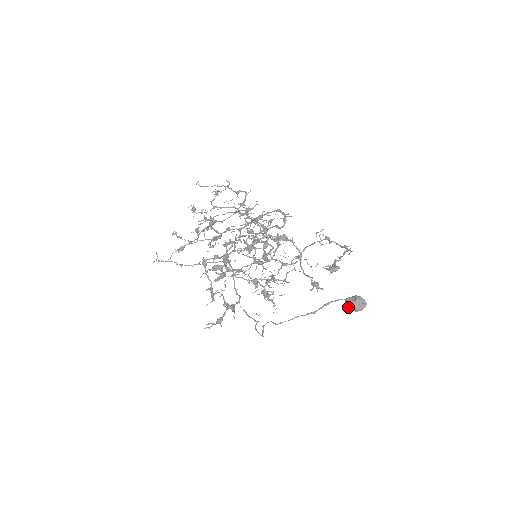
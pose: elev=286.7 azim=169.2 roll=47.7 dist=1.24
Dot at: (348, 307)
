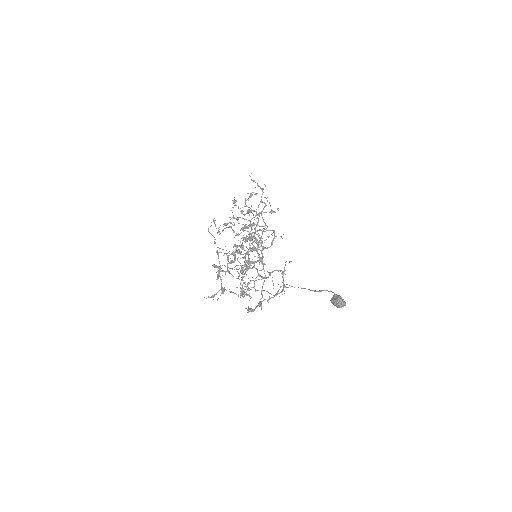
Dot at: (331, 302)
